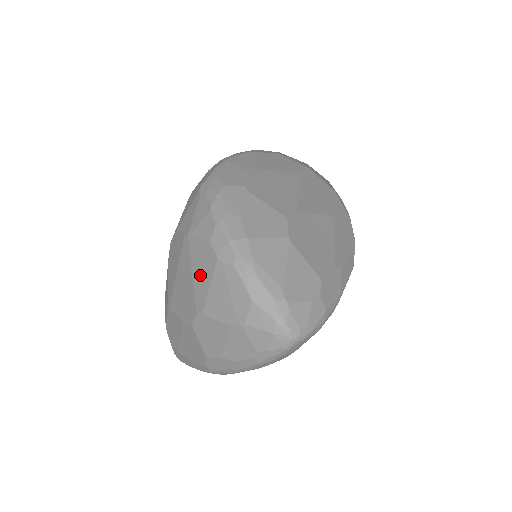
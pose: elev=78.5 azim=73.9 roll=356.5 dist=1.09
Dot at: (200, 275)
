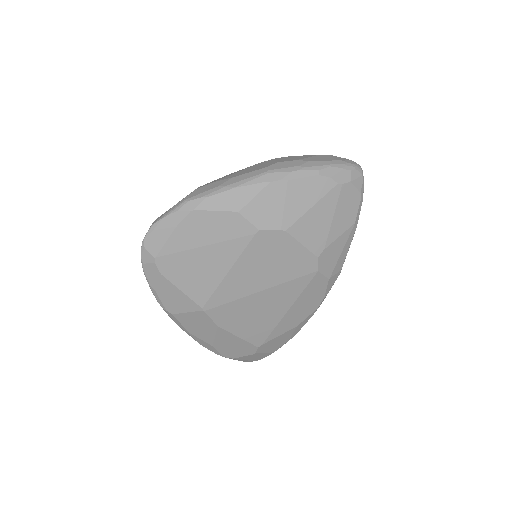
Dot at: occluded
